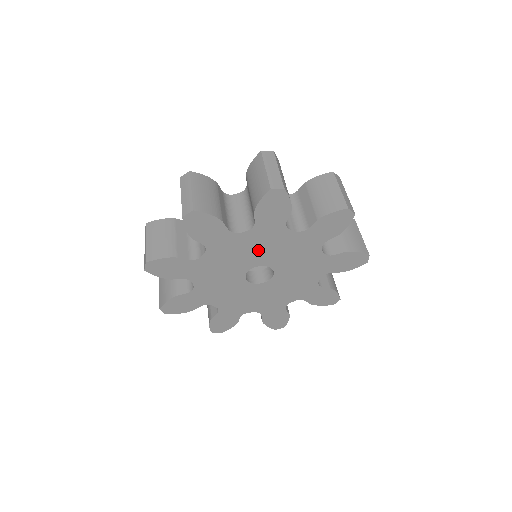
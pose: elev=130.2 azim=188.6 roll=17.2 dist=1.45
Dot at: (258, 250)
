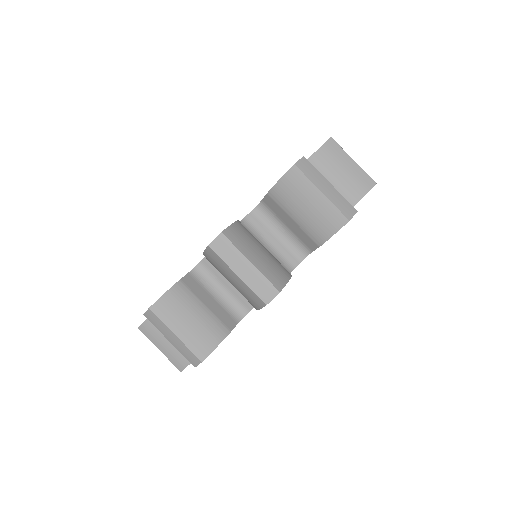
Dot at: occluded
